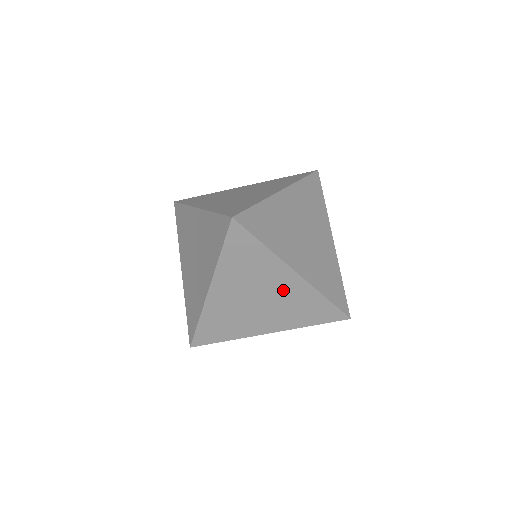
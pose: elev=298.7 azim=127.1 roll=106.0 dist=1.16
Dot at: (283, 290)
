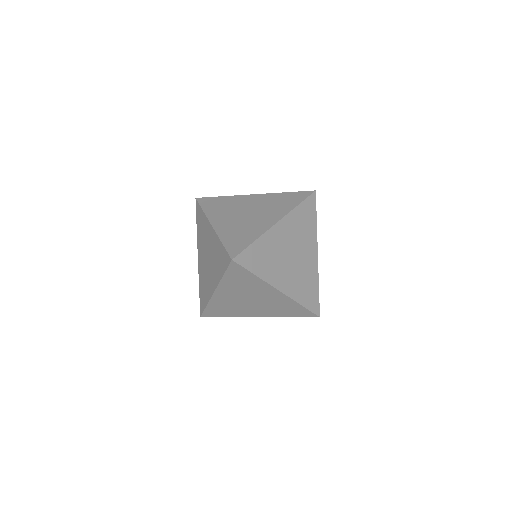
Dot at: (269, 298)
